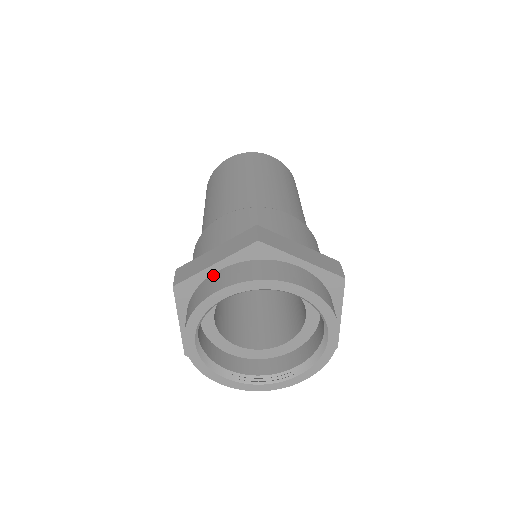
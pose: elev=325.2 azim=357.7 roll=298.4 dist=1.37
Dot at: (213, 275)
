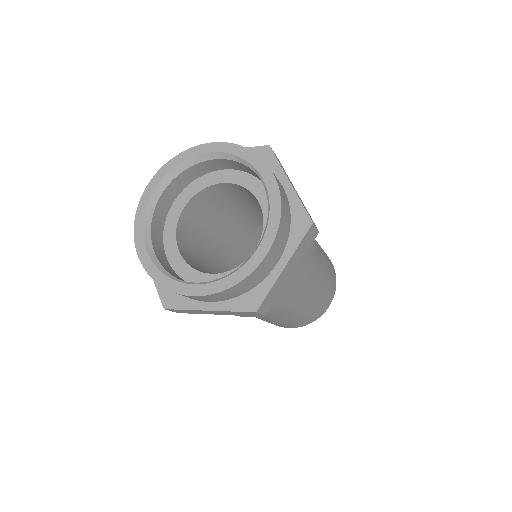
Dot at: occluded
